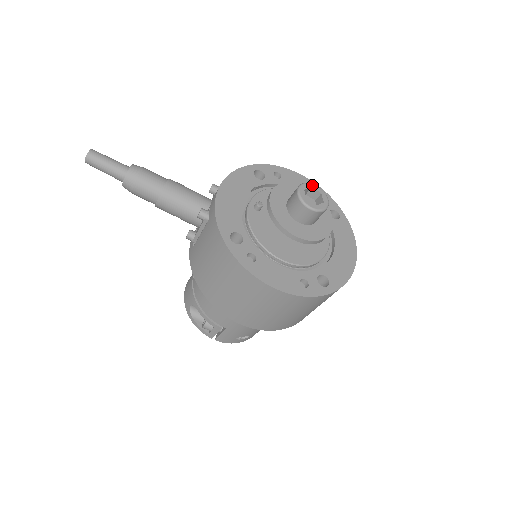
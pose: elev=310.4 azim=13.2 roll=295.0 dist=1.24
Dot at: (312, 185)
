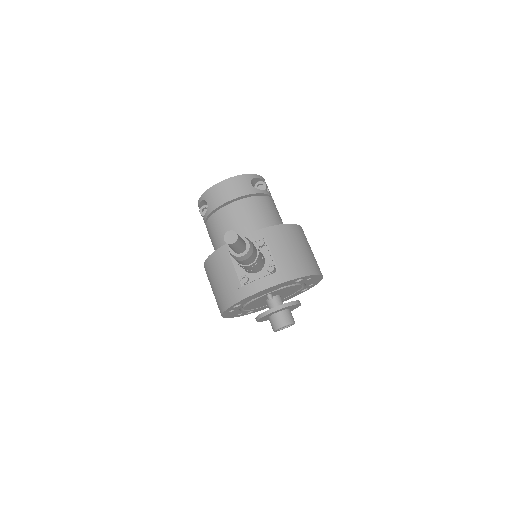
Dot at: (293, 324)
